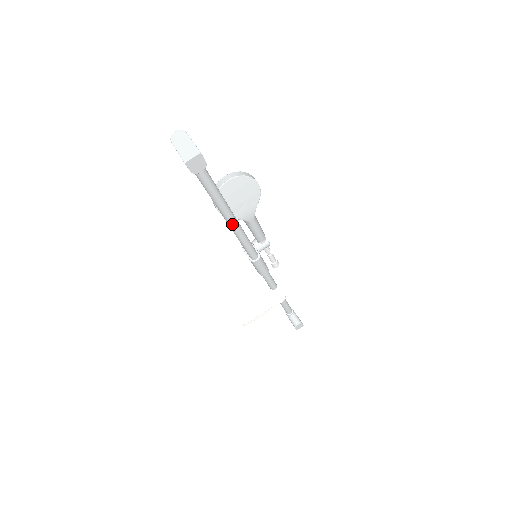
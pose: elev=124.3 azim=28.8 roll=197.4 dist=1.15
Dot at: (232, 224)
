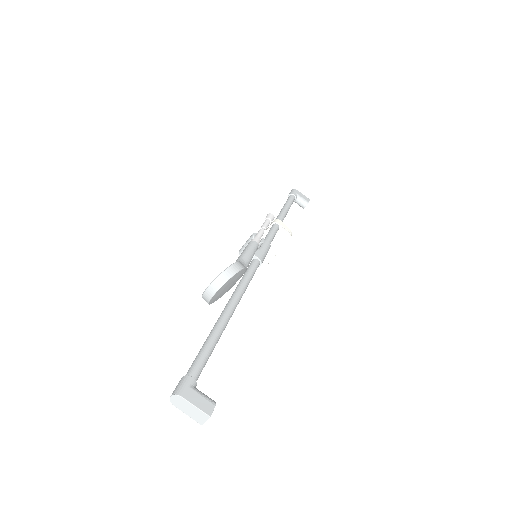
Dot at: (235, 308)
